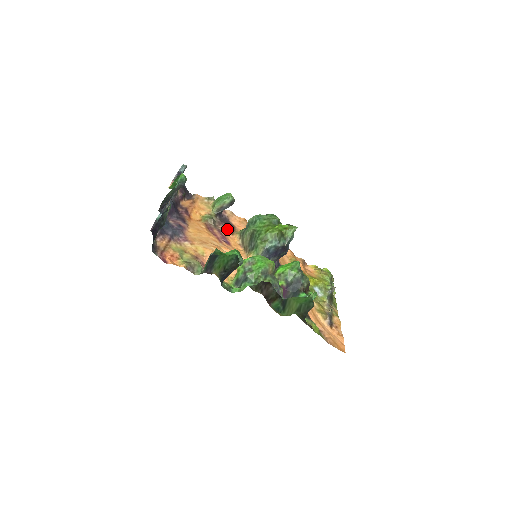
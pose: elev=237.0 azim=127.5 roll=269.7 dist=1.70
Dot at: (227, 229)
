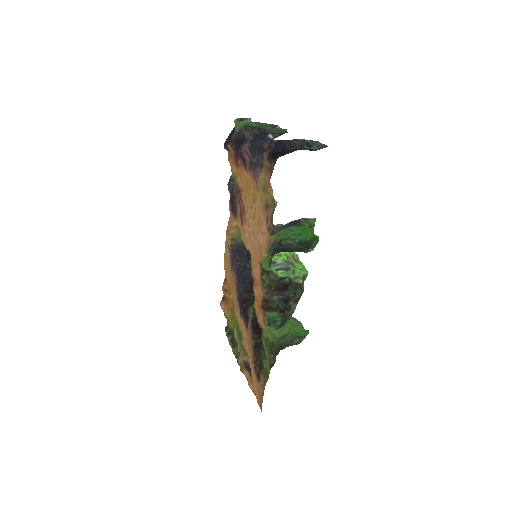
Dot at: (237, 208)
